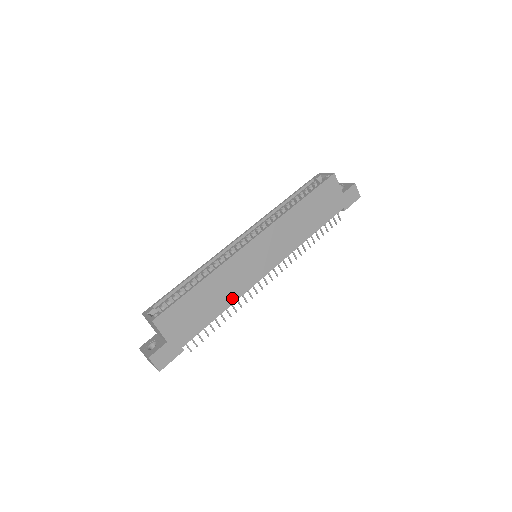
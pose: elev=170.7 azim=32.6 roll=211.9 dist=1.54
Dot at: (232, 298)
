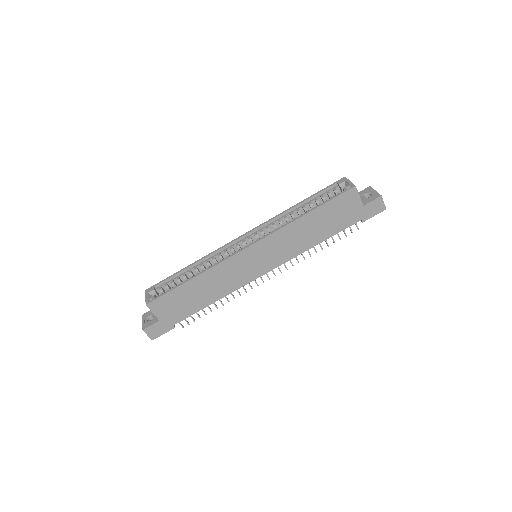
Dot at: (223, 293)
